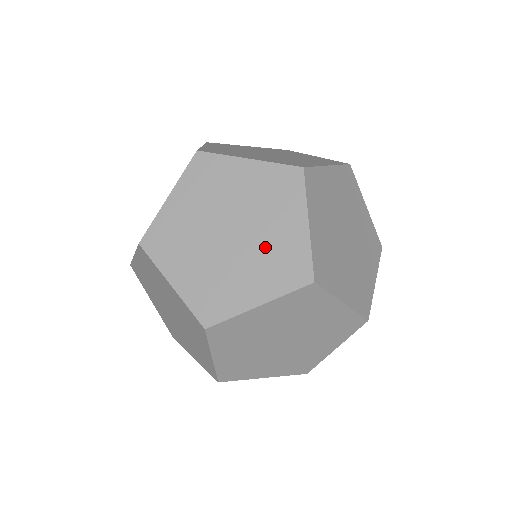
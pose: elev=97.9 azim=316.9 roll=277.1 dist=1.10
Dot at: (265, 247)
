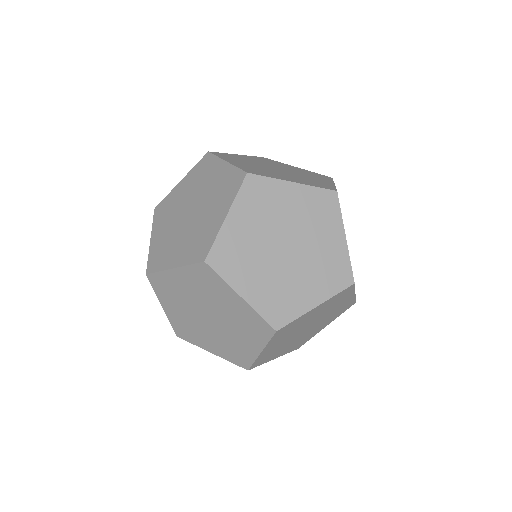
Dot at: (211, 194)
